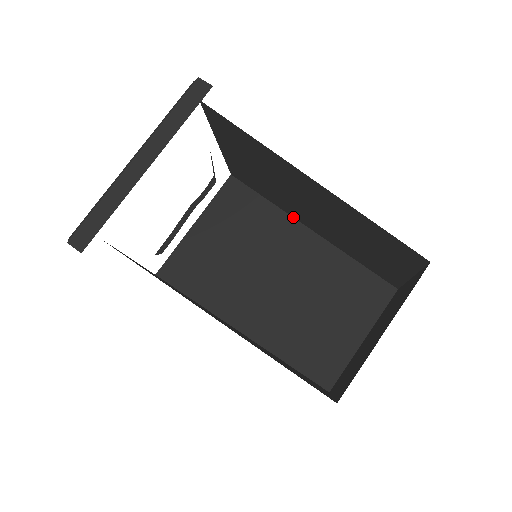
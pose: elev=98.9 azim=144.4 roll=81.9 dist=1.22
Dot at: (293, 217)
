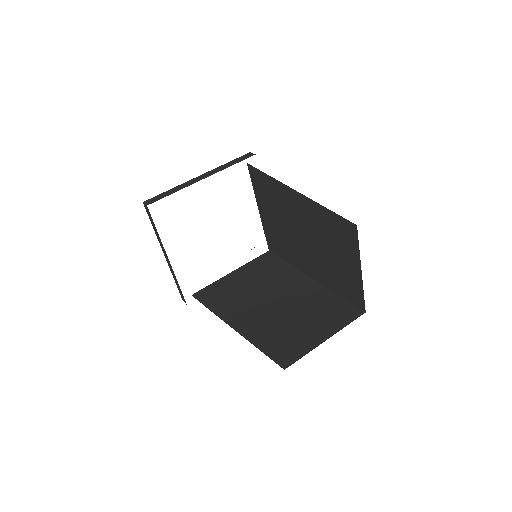
Dot at: (301, 271)
